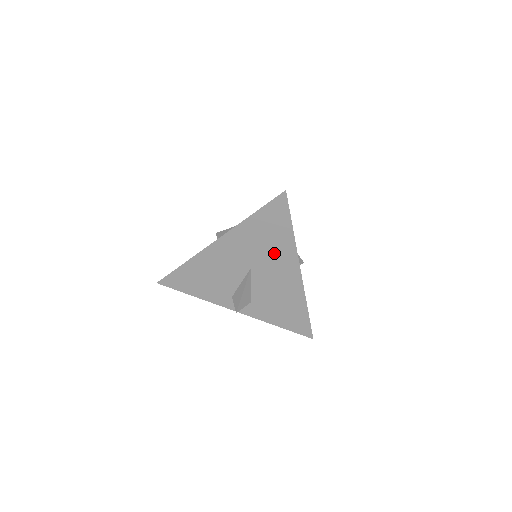
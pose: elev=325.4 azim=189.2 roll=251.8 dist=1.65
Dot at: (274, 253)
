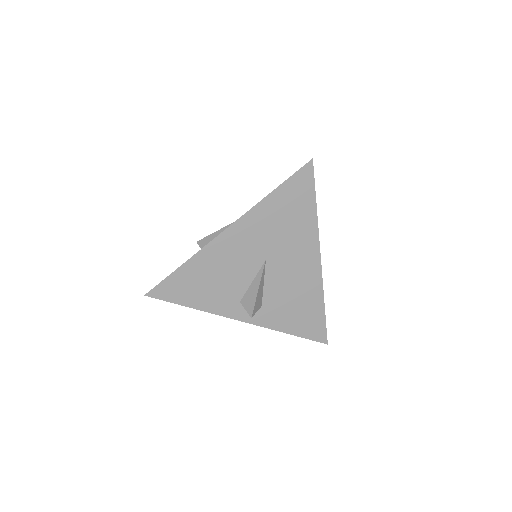
Dot at: (294, 238)
